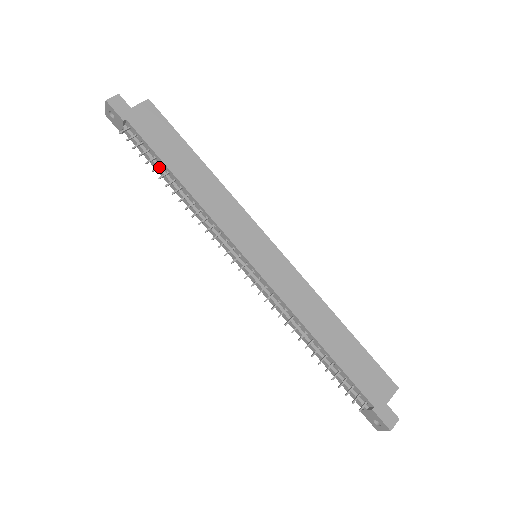
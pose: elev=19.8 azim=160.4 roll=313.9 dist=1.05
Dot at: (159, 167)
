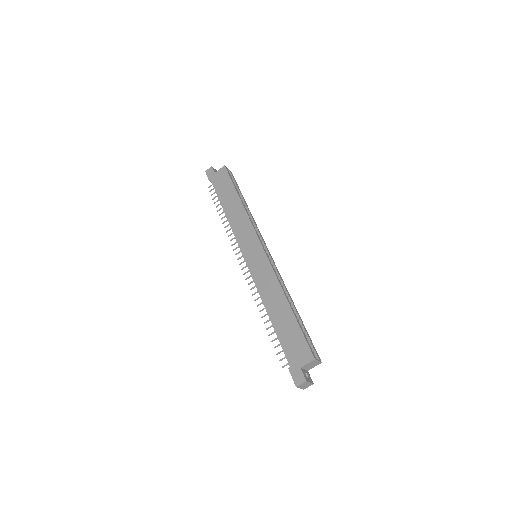
Dot at: (220, 204)
